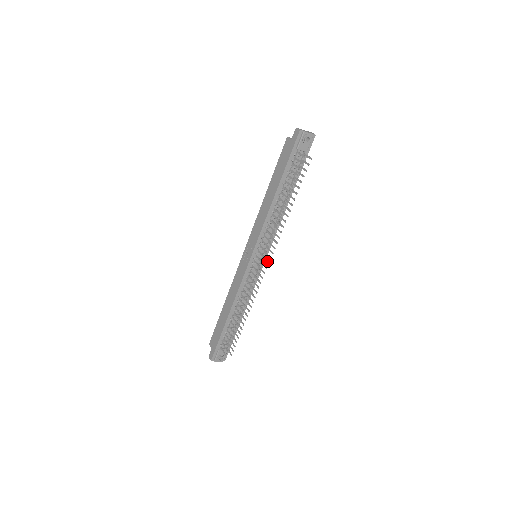
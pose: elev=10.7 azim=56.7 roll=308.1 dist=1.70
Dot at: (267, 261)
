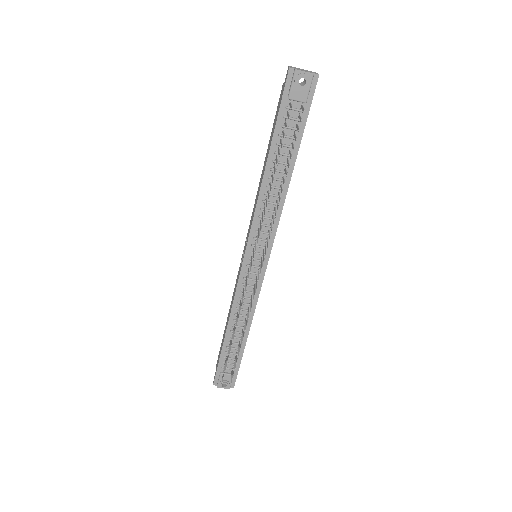
Dot at: (261, 264)
